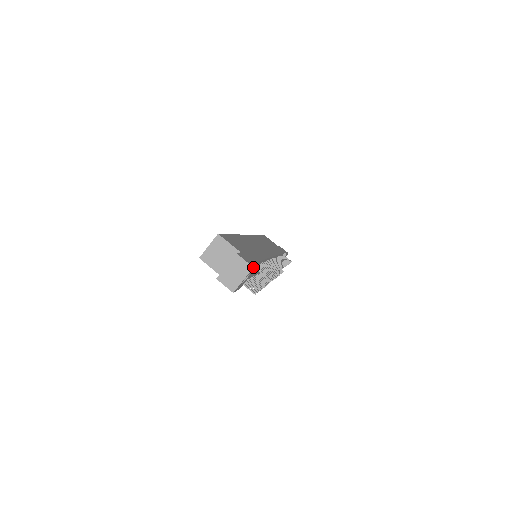
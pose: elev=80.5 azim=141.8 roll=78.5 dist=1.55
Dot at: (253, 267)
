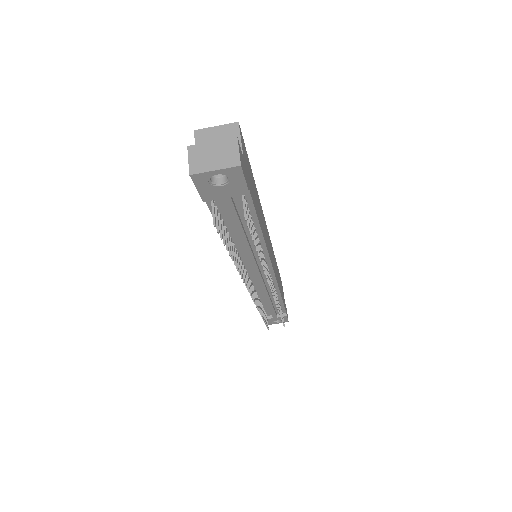
Dot at: (241, 165)
